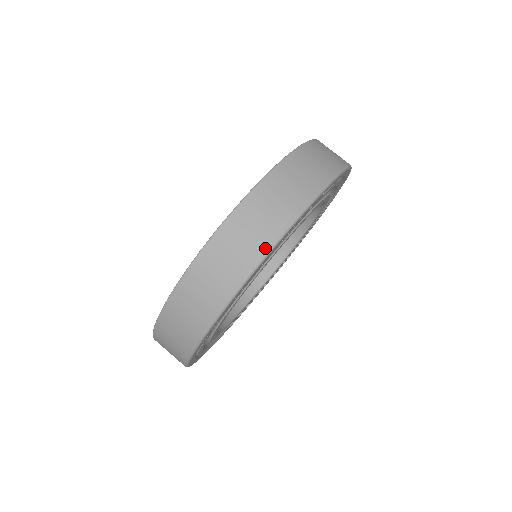
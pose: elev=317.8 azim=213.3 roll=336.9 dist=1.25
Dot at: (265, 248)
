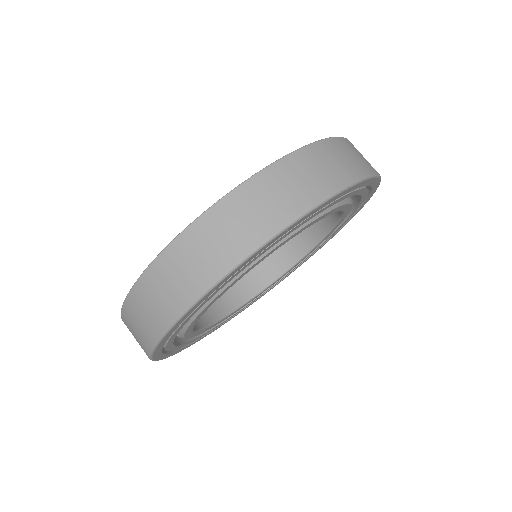
Dot at: (175, 313)
